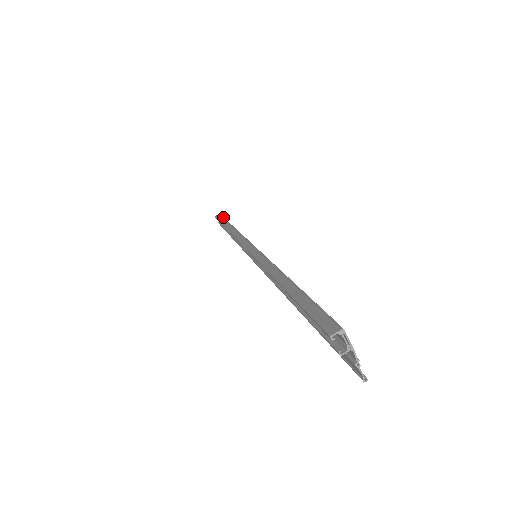
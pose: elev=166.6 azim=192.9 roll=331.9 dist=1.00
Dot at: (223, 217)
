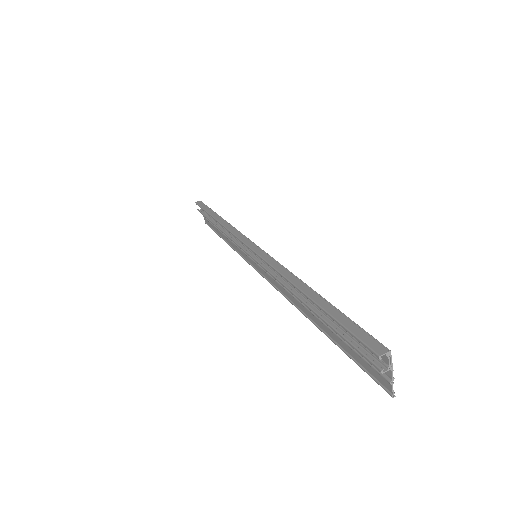
Dot at: (207, 206)
